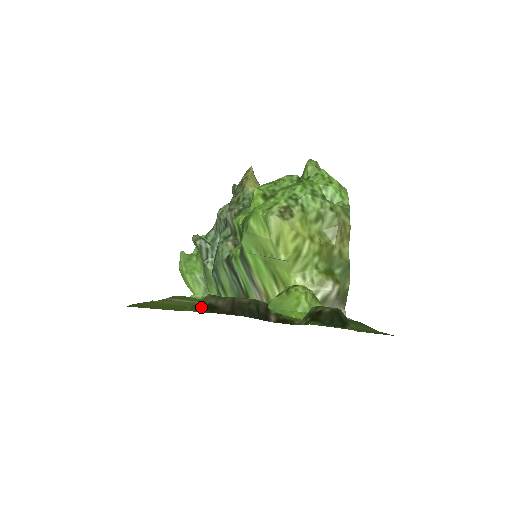
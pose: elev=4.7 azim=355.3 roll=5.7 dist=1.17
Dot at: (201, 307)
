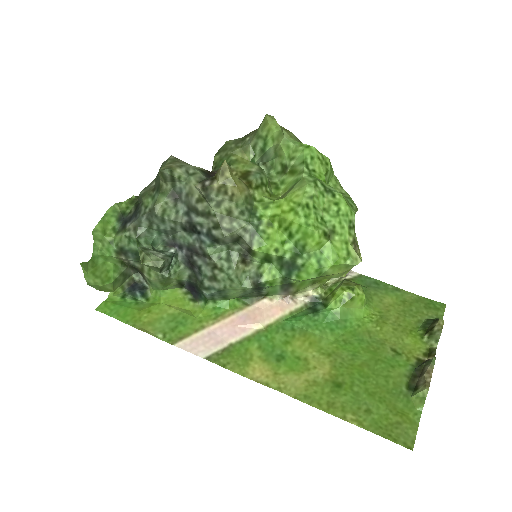
Dot at: (412, 395)
